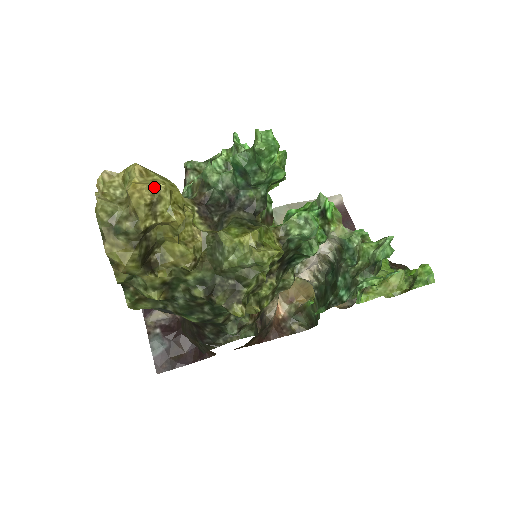
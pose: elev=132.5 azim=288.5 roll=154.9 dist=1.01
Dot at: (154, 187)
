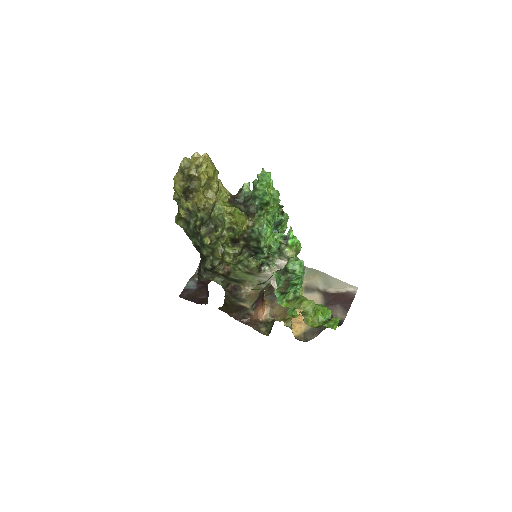
Dot at: (202, 160)
